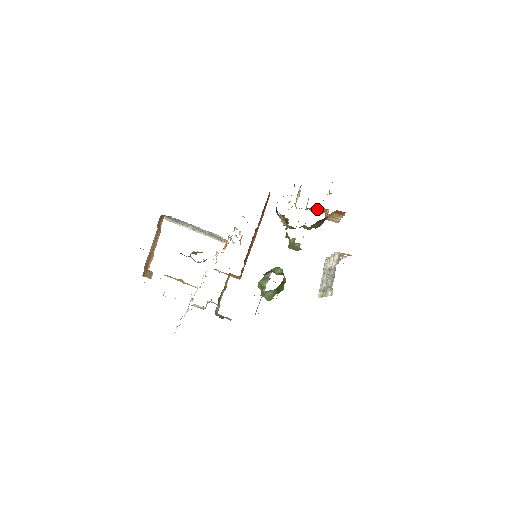
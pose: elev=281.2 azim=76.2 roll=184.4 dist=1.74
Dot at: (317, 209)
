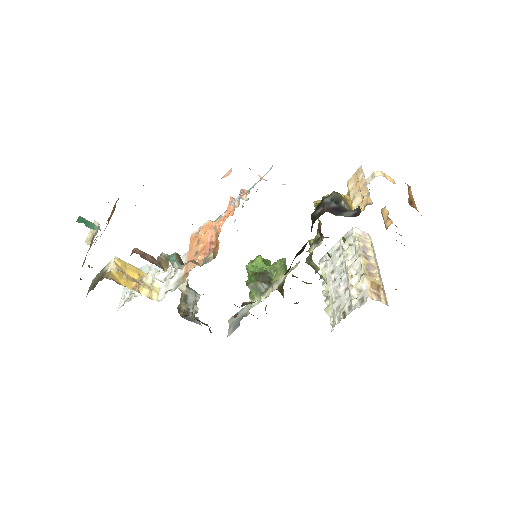
Dot at: occluded
